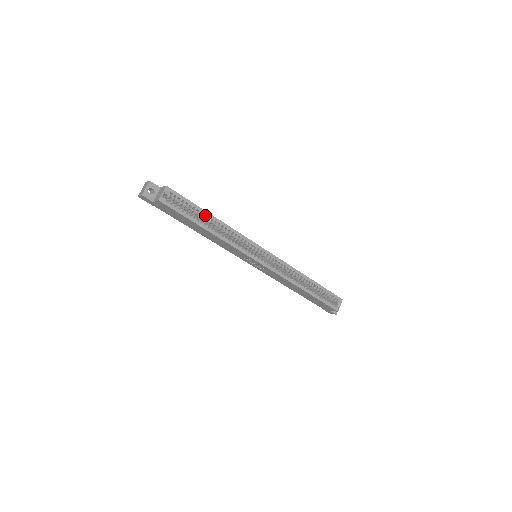
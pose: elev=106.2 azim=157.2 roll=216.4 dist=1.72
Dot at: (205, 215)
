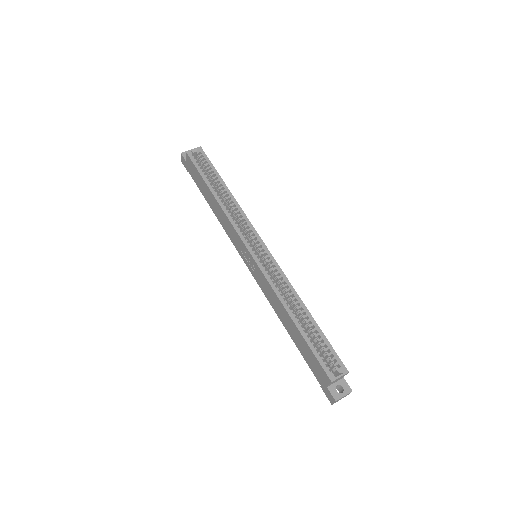
Dot at: (220, 183)
